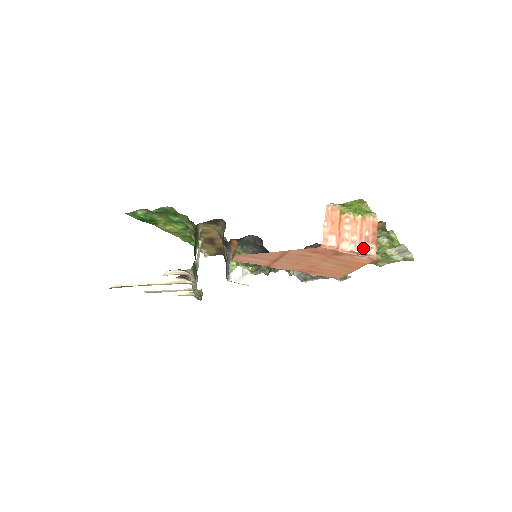
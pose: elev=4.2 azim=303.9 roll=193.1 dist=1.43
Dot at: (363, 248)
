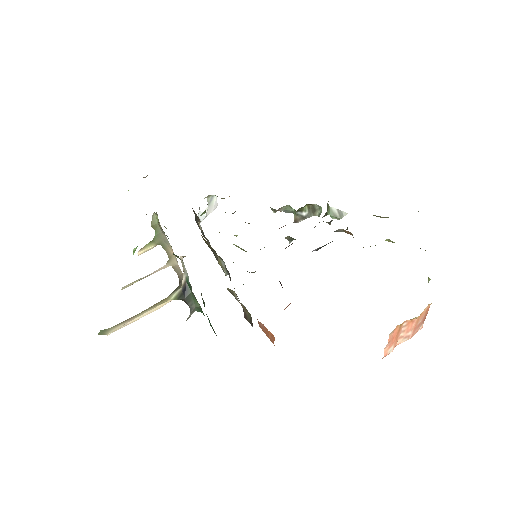
Dot at: (414, 334)
